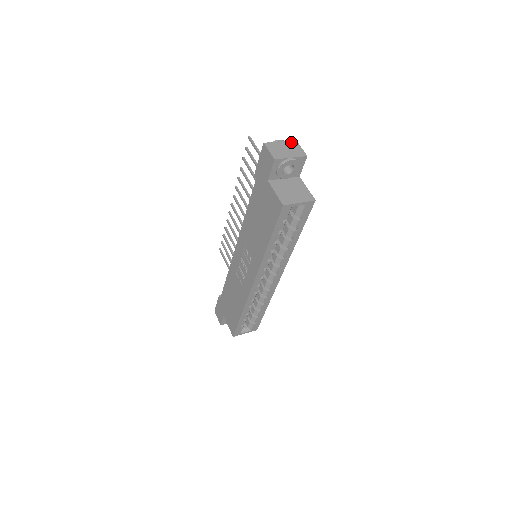
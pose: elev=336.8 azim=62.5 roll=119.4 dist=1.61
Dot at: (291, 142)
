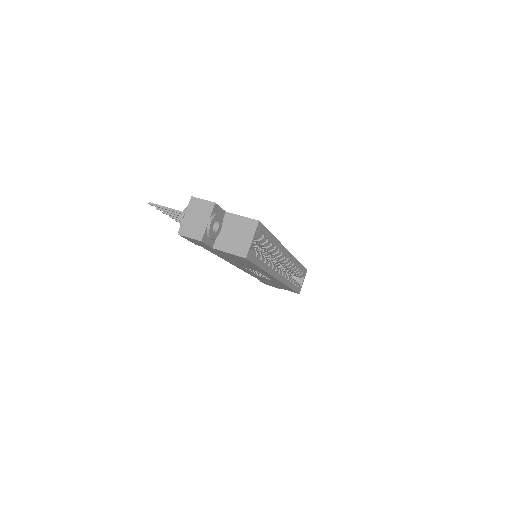
Dot at: (191, 204)
